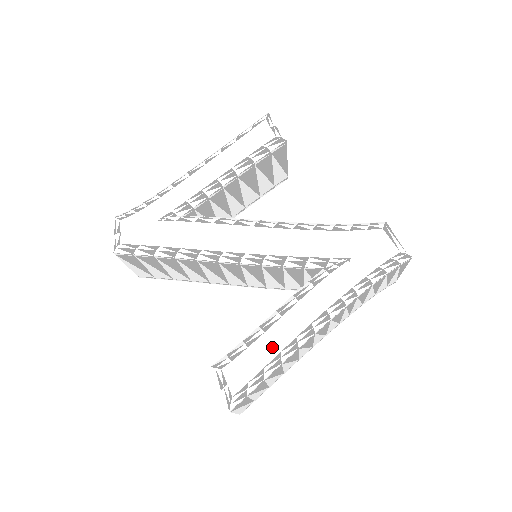
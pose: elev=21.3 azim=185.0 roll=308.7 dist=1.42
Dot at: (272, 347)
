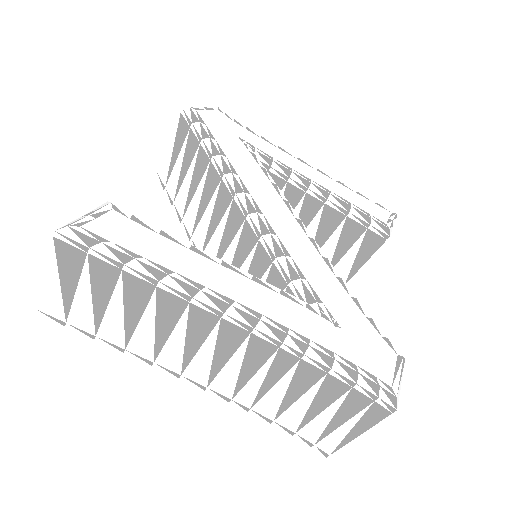
Dot at: (176, 261)
